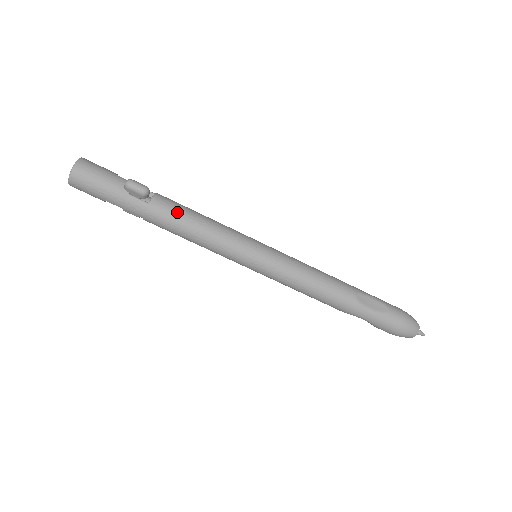
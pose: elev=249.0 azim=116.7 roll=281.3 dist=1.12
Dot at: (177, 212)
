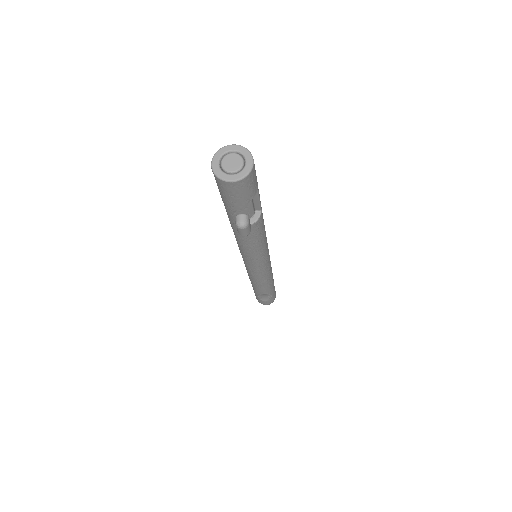
Dot at: (247, 238)
